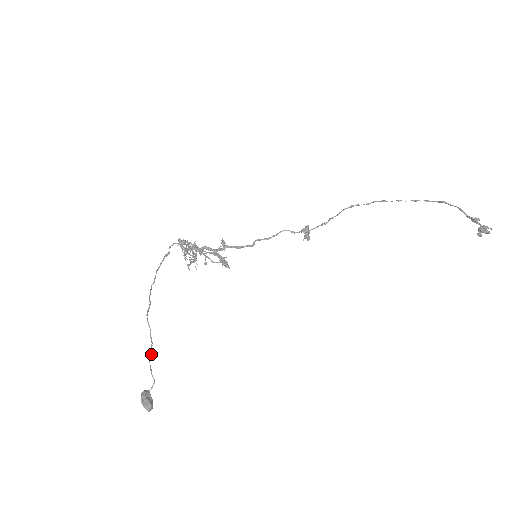
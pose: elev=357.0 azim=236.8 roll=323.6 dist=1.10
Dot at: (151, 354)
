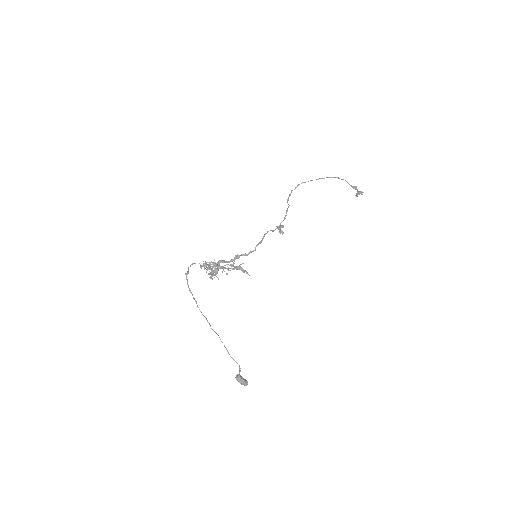
Dot at: (228, 353)
